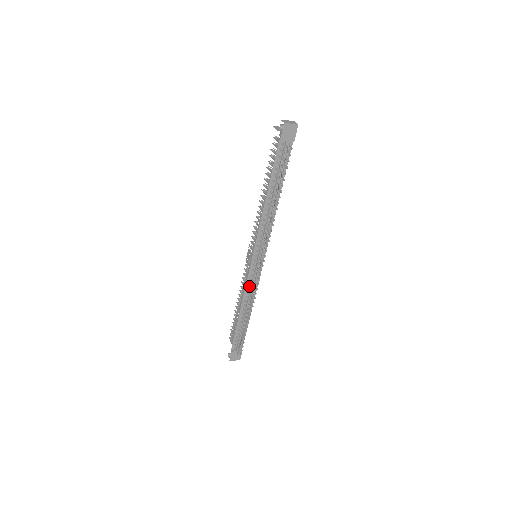
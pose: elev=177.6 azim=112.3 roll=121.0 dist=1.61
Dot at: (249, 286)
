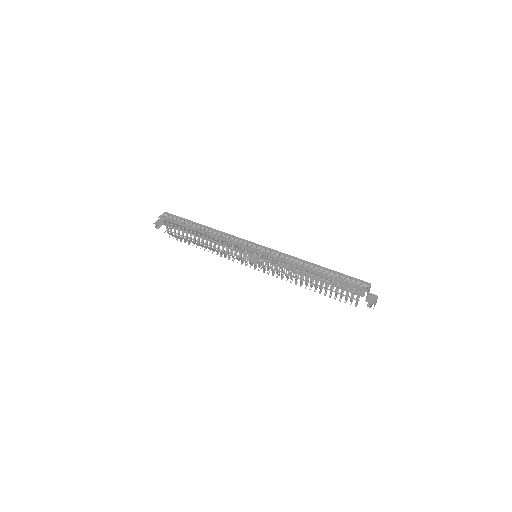
Dot at: occluded
